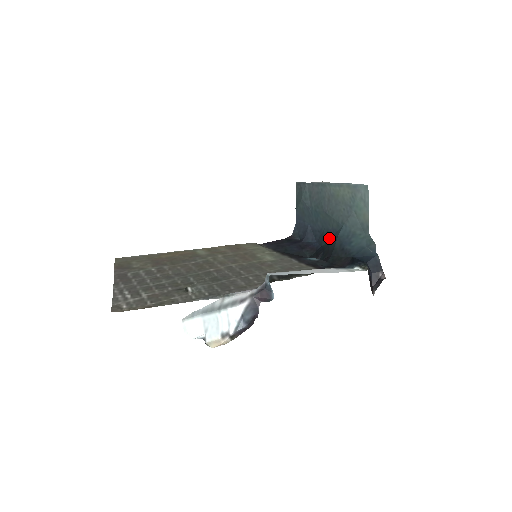
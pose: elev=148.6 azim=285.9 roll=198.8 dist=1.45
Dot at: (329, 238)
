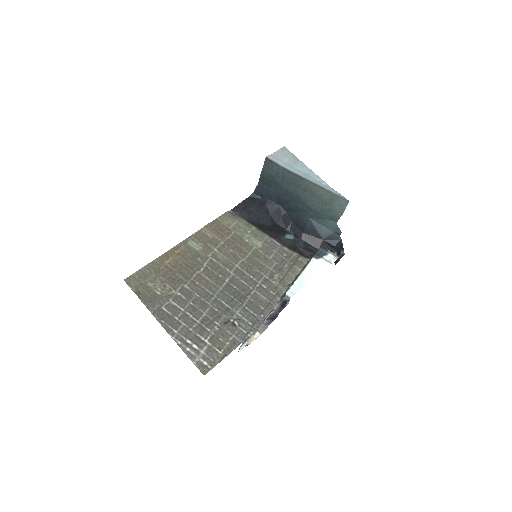
Dot at: (297, 212)
